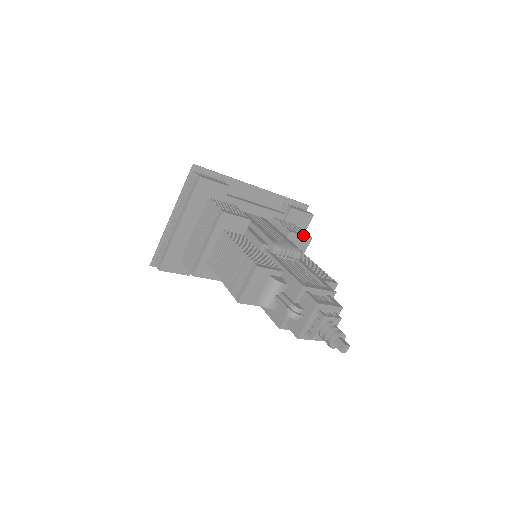
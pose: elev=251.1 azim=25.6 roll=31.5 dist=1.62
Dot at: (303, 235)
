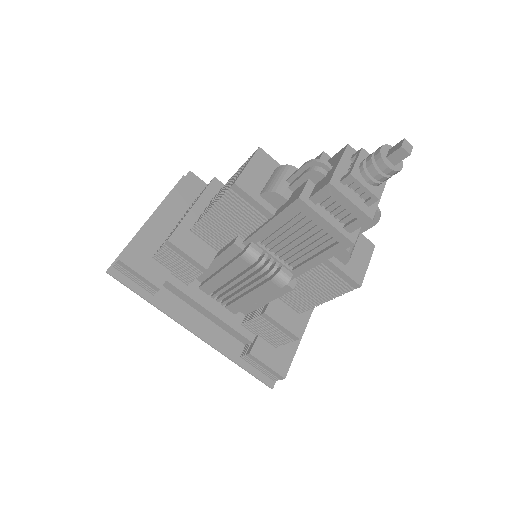
Dot at: occluded
